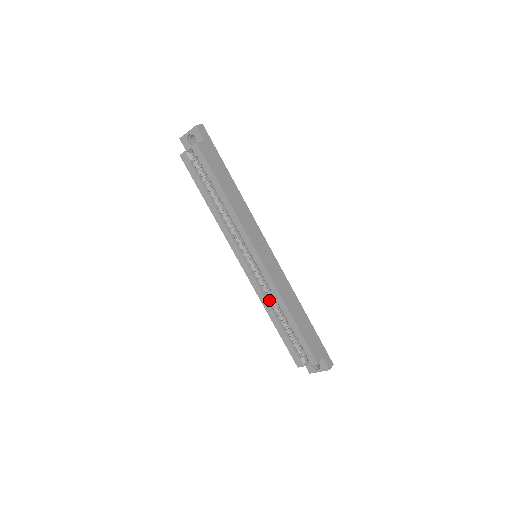
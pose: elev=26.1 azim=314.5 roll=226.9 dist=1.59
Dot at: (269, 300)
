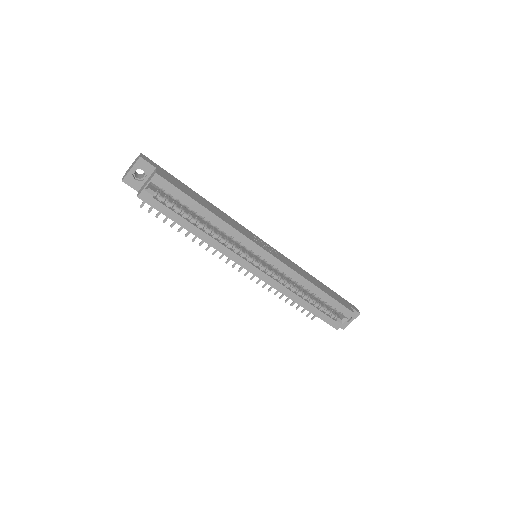
Dot at: (289, 288)
